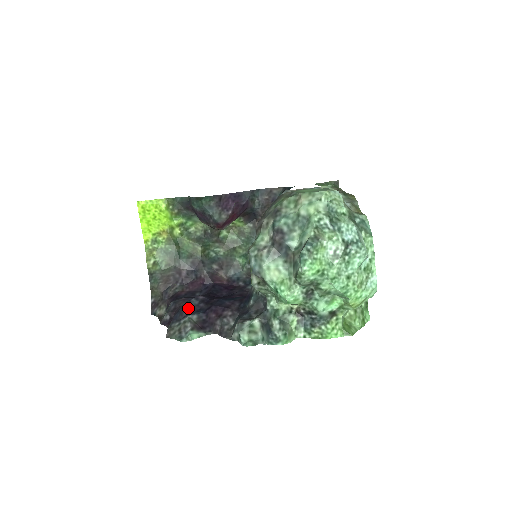
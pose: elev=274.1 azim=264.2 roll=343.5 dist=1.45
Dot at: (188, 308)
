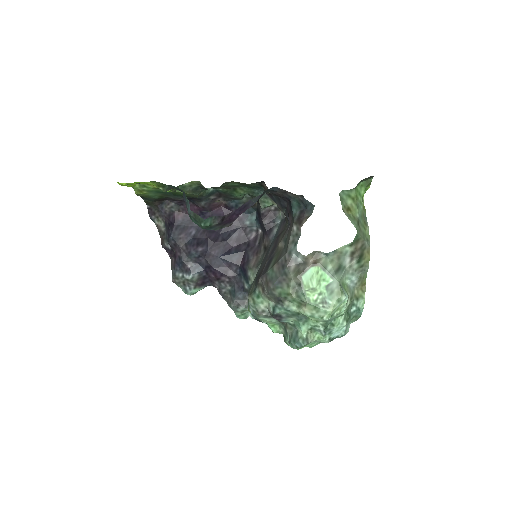
Dot at: (189, 261)
